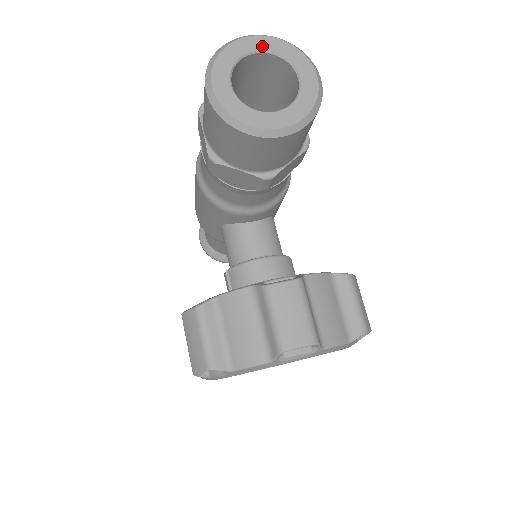
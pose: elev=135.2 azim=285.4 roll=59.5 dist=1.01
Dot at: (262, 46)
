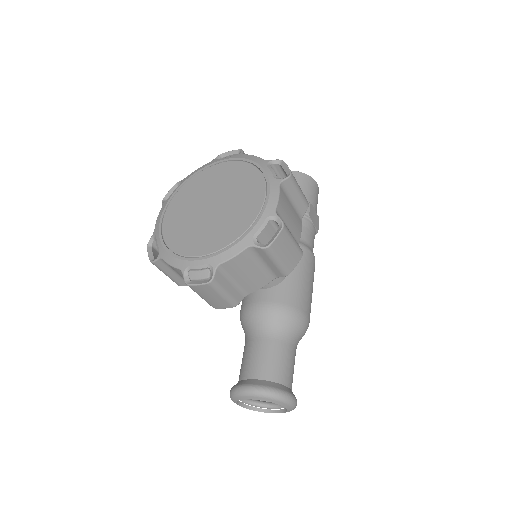
Dot at: occluded
